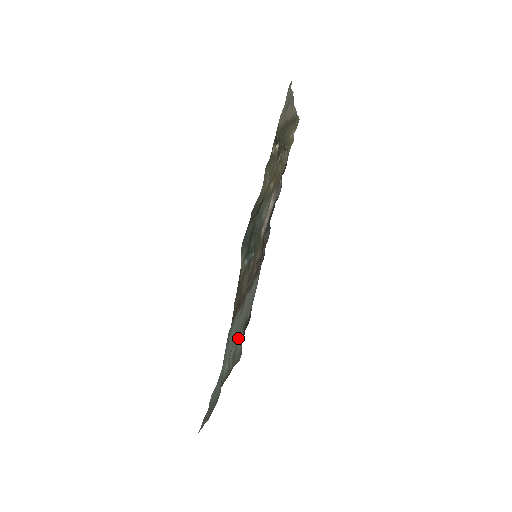
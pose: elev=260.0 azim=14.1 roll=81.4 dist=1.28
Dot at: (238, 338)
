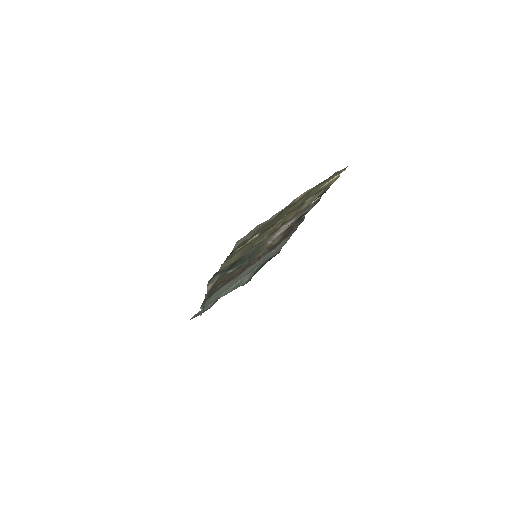
Dot at: (249, 273)
